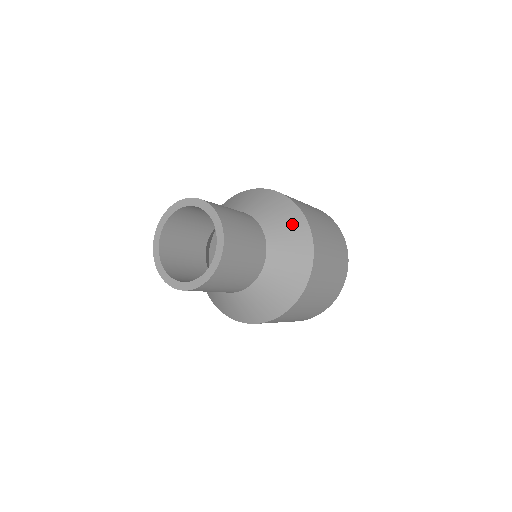
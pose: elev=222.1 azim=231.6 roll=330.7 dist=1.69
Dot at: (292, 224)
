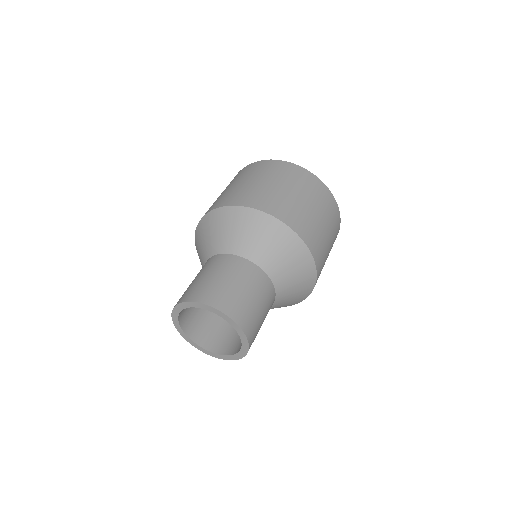
Dot at: (300, 269)
